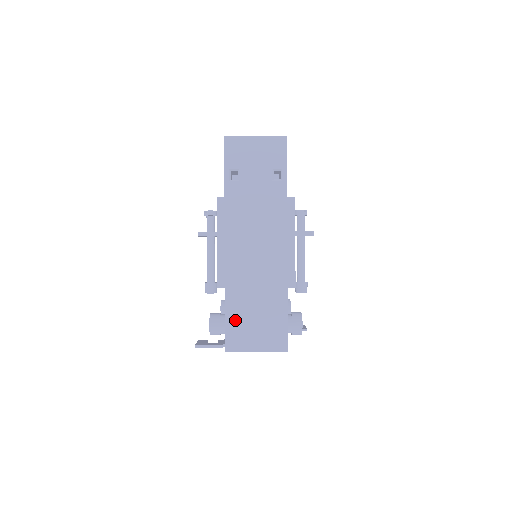
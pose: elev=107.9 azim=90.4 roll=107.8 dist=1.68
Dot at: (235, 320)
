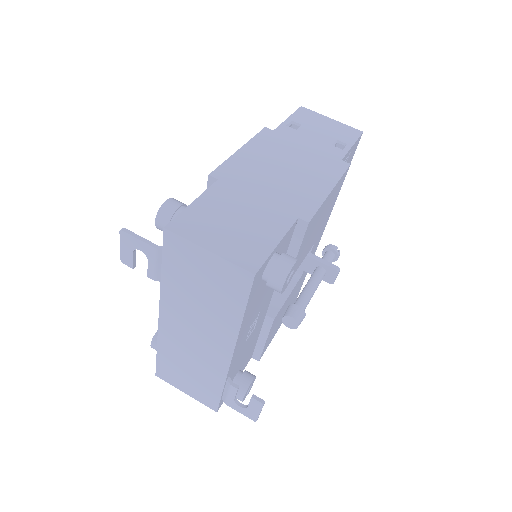
Dot at: (206, 208)
